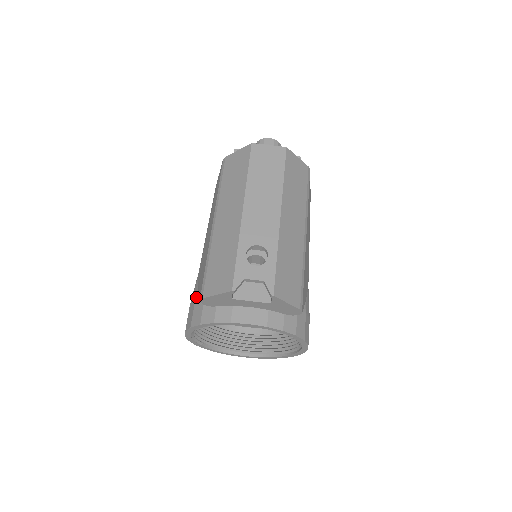
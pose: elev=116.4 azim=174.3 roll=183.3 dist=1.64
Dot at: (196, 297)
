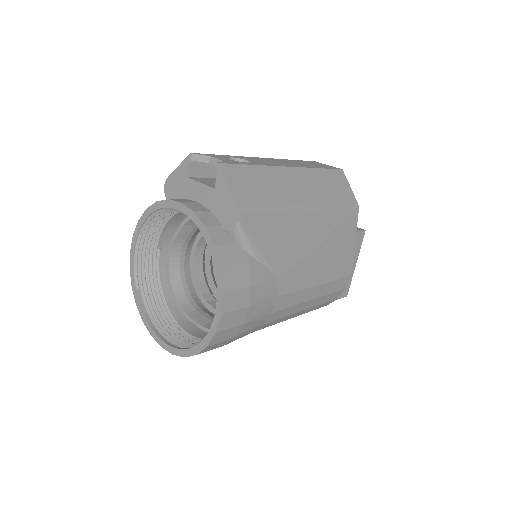
Dot at: occluded
